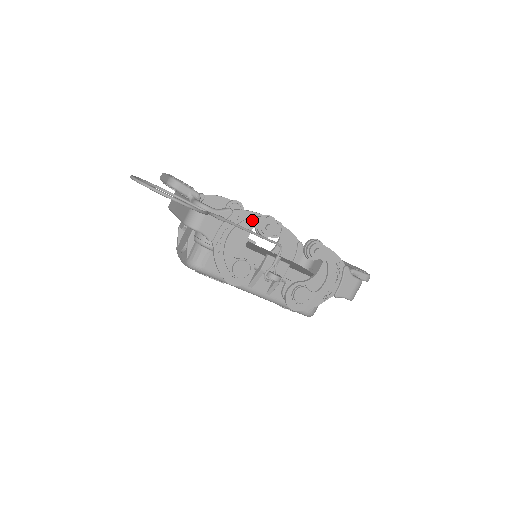
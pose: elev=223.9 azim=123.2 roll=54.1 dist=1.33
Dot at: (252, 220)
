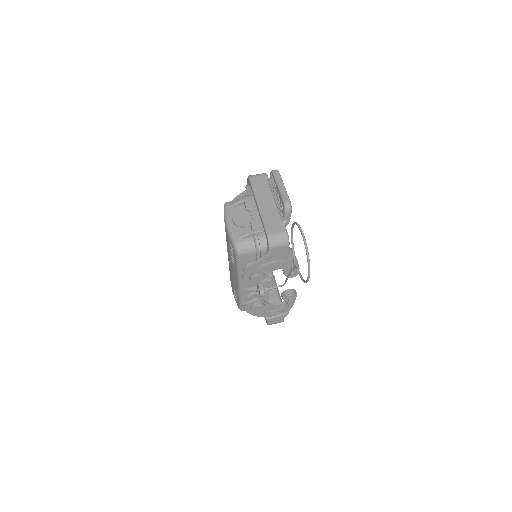
Dot at: occluded
